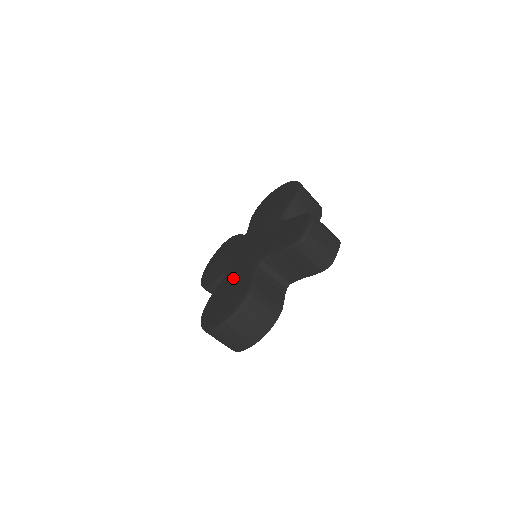
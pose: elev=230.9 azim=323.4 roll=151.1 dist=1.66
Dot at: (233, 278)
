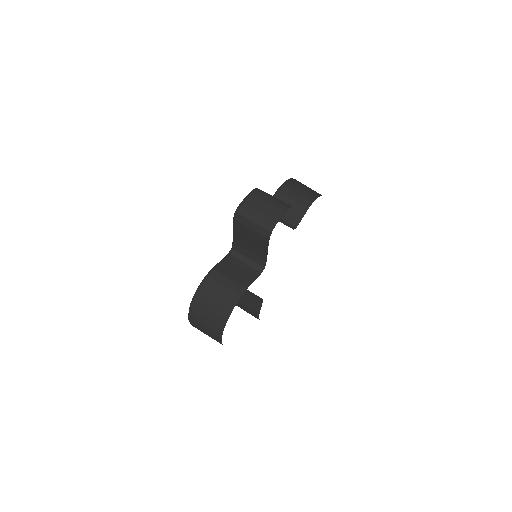
Dot at: occluded
